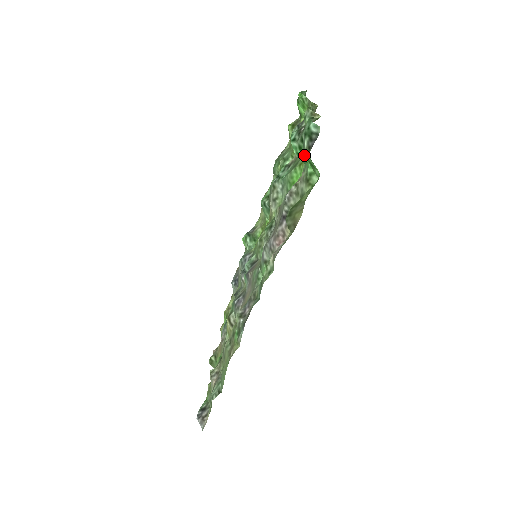
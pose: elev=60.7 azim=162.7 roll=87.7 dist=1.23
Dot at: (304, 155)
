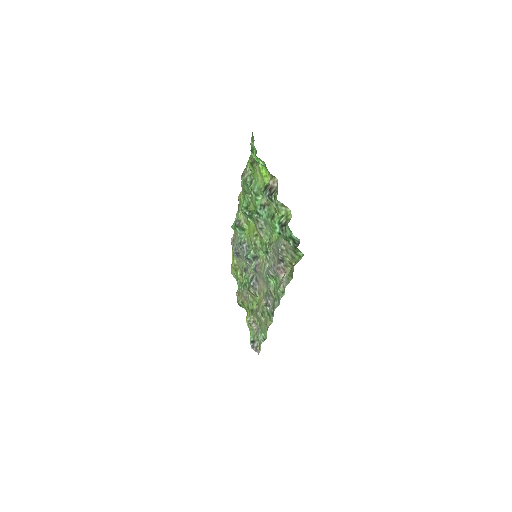
Dot at: occluded
